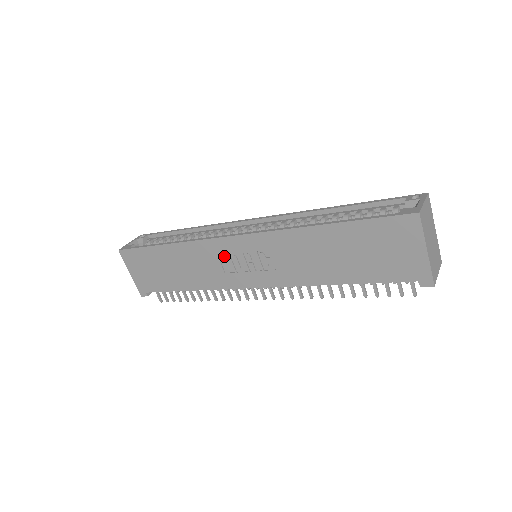
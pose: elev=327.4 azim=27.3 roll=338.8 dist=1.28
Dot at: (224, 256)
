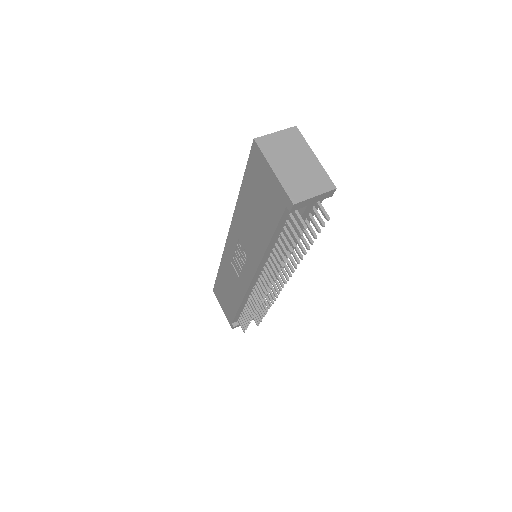
Dot at: (233, 261)
